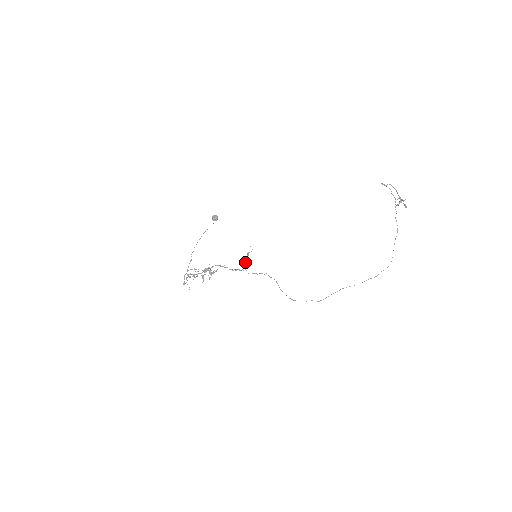
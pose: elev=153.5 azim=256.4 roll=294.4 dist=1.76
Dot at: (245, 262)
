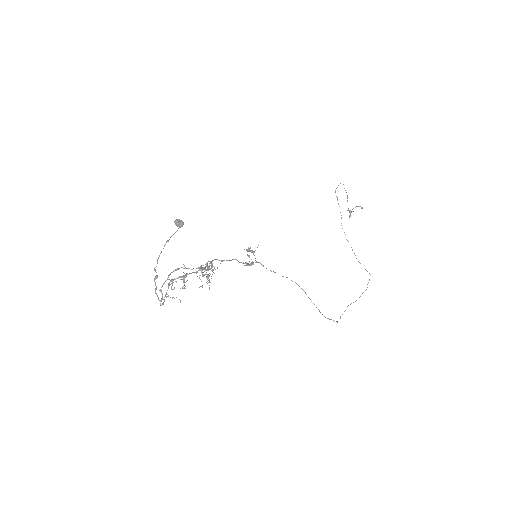
Dot at: (253, 253)
